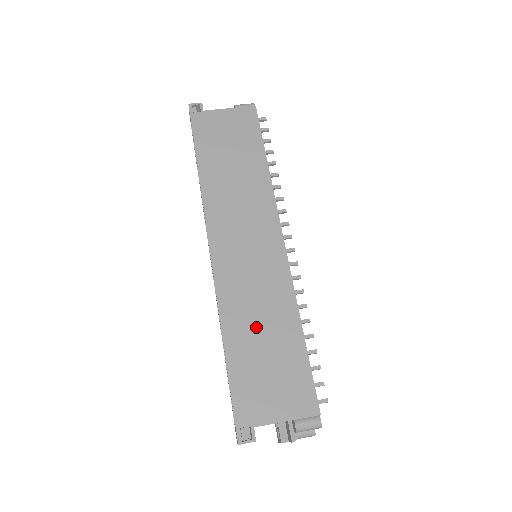
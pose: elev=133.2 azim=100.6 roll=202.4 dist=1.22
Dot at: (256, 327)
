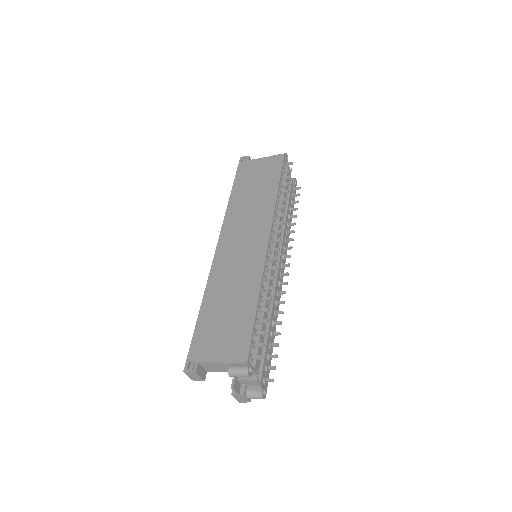
Dot at: (226, 296)
